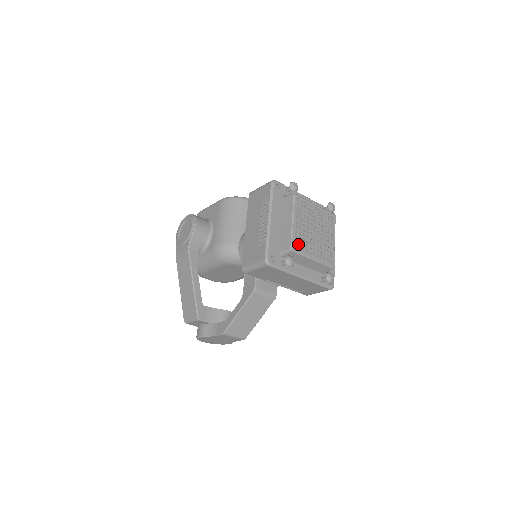
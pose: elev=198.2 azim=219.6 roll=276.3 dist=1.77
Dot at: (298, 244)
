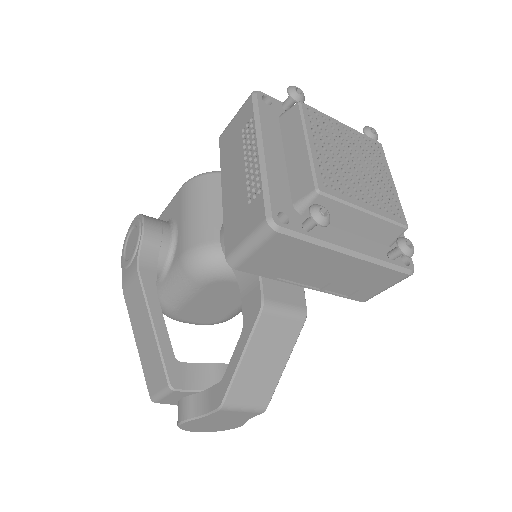
Dot at: (329, 182)
